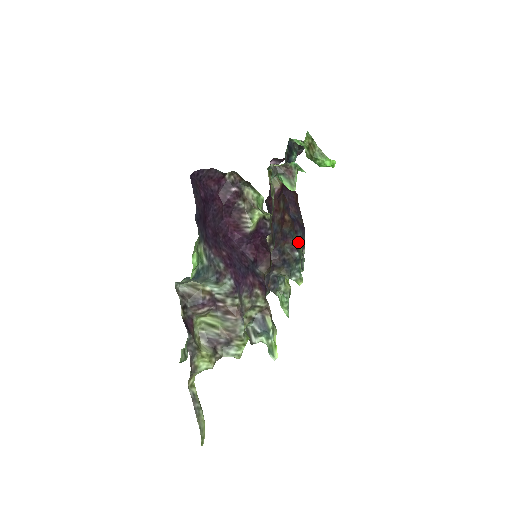
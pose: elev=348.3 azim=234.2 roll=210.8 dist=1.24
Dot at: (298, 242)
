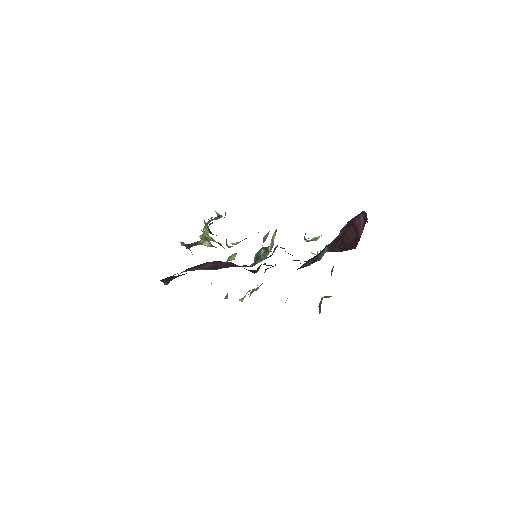
Dot at: (316, 261)
